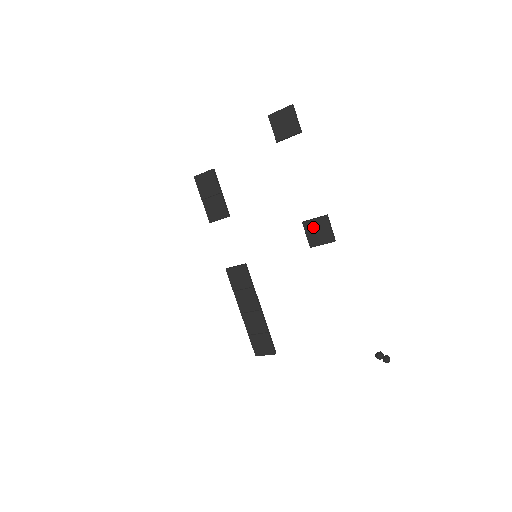
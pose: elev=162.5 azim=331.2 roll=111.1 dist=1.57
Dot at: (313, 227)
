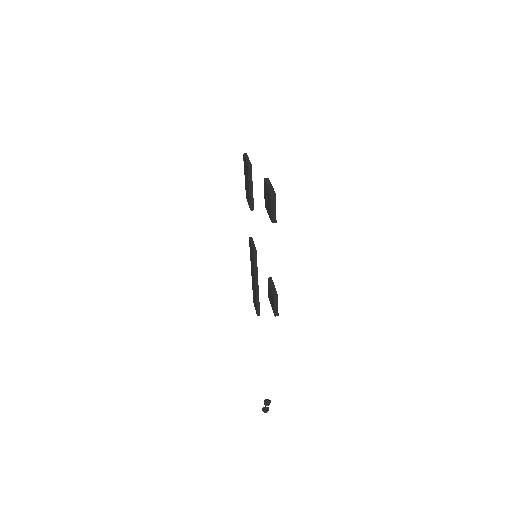
Dot at: (270, 290)
